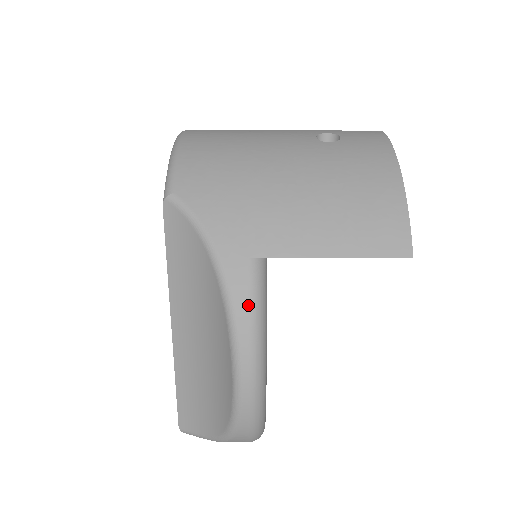
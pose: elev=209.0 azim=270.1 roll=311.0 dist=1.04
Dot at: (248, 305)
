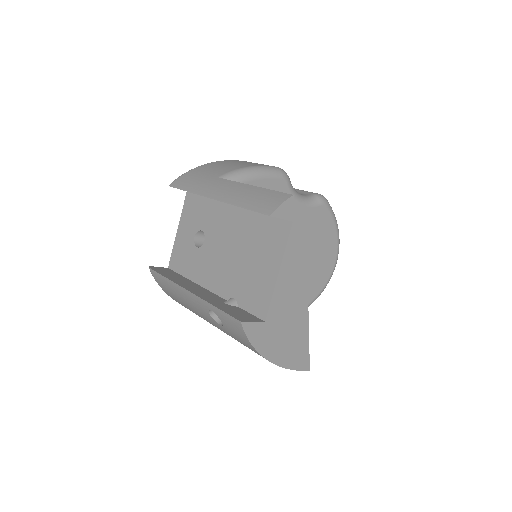
Dot at: occluded
